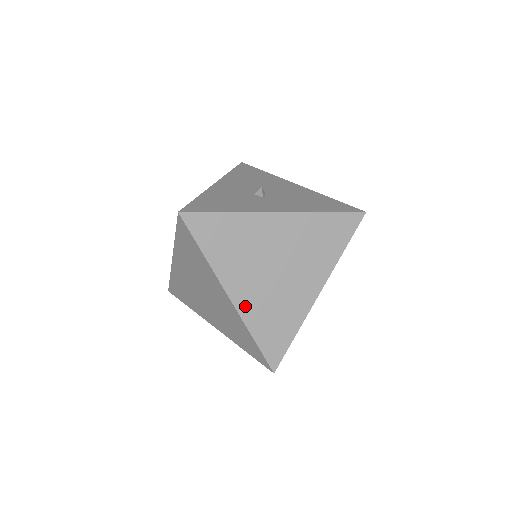
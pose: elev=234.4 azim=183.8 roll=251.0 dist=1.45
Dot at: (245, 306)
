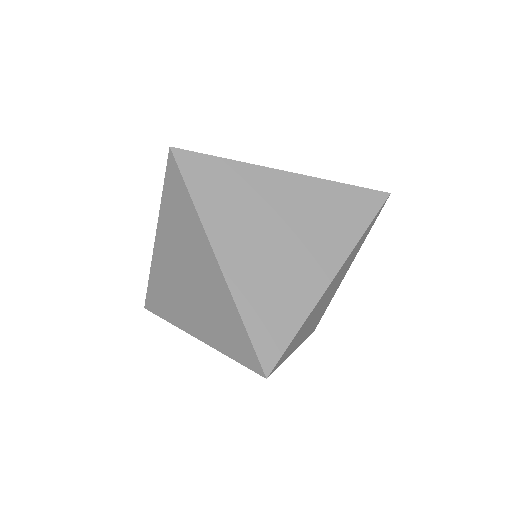
Dot at: occluded
